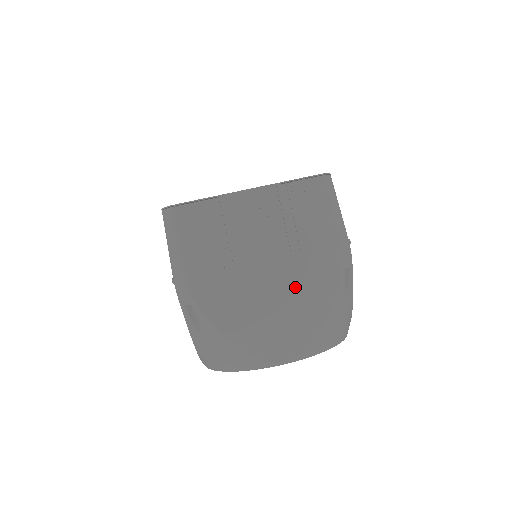
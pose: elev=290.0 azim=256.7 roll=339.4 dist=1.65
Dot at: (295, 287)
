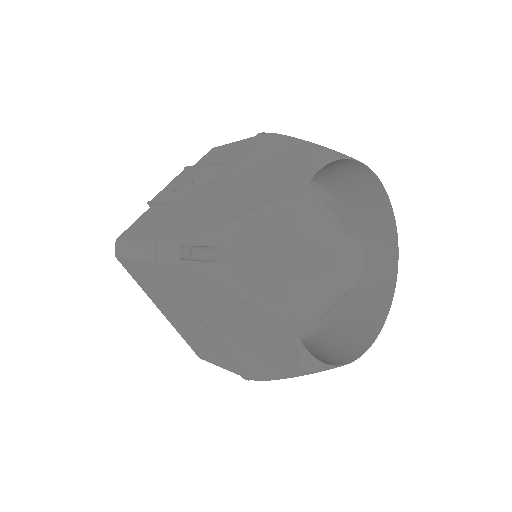
Dot at: (255, 163)
